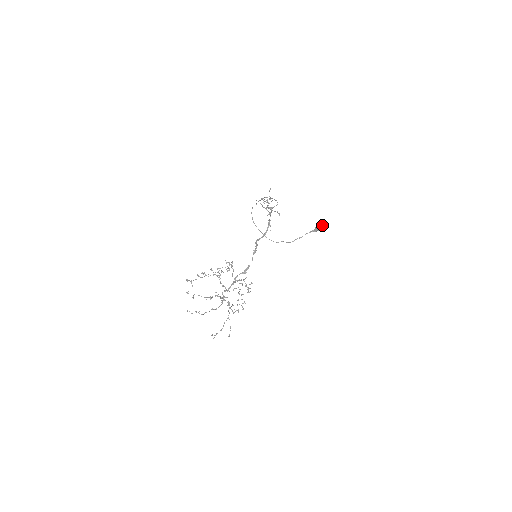
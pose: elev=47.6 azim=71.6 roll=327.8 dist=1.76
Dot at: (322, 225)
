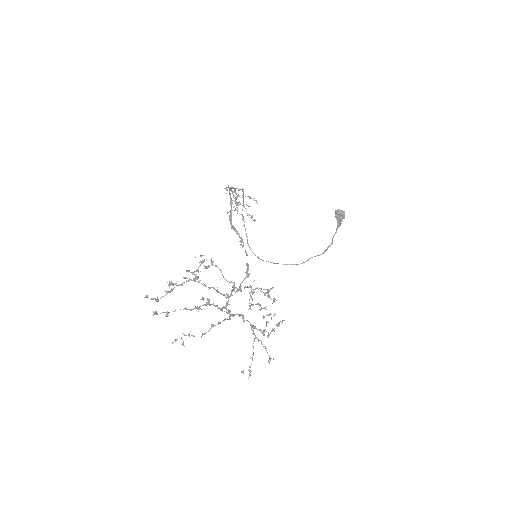
Dot at: (340, 211)
